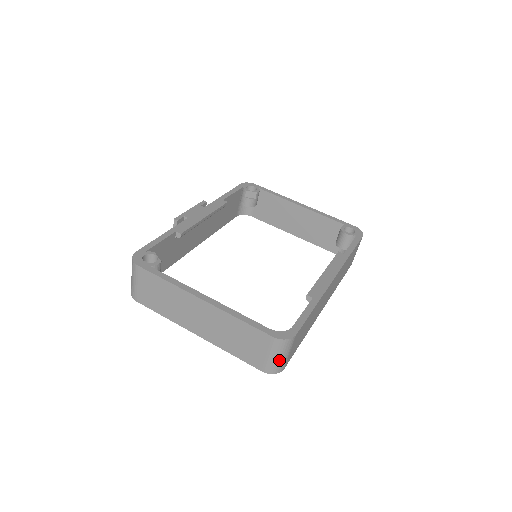
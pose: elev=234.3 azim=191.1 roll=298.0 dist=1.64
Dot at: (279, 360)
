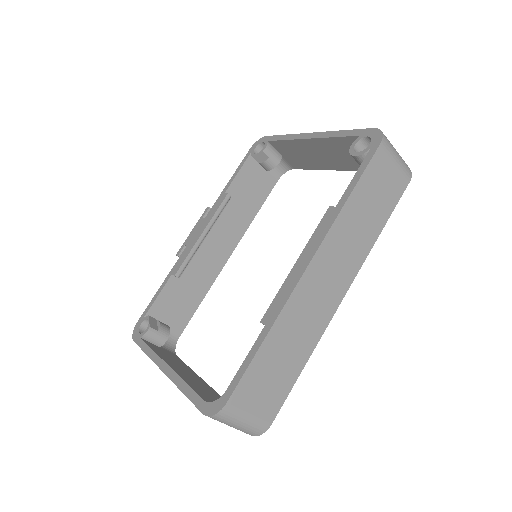
Dot at: (242, 427)
